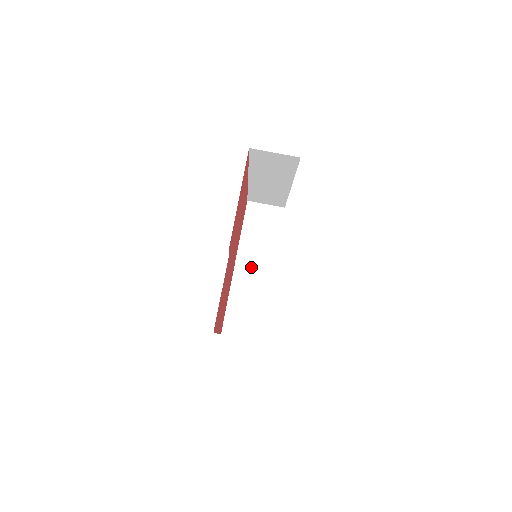
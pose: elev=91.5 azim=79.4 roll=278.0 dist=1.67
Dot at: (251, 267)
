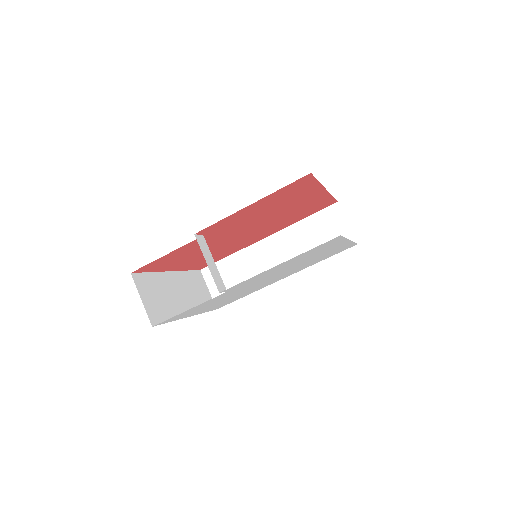
Dot at: (275, 254)
